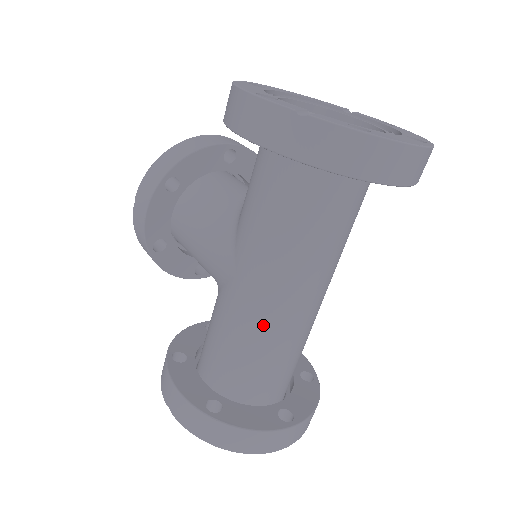
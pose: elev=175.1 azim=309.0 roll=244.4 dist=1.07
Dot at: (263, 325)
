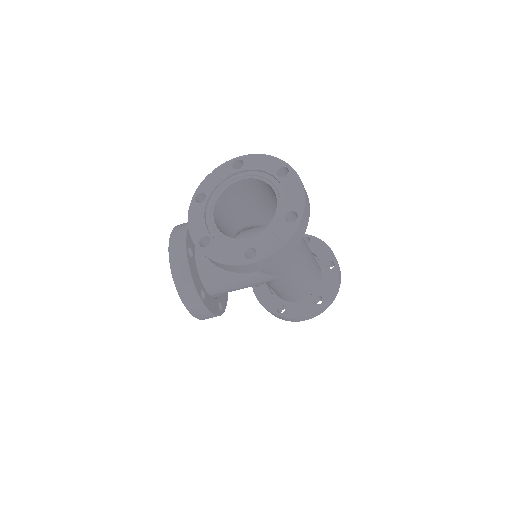
Dot at: (304, 270)
